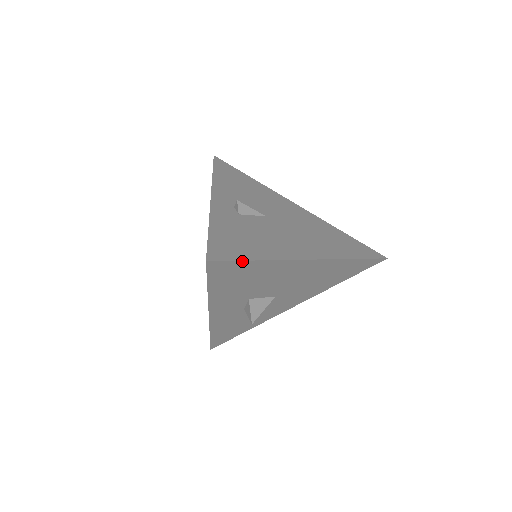
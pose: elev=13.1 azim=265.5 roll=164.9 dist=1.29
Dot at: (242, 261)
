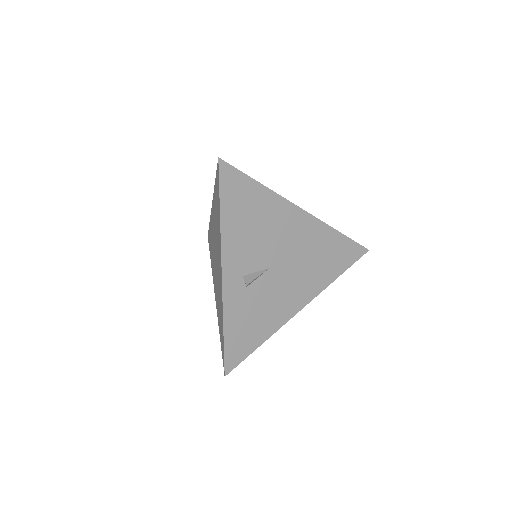
Dot at: (248, 355)
